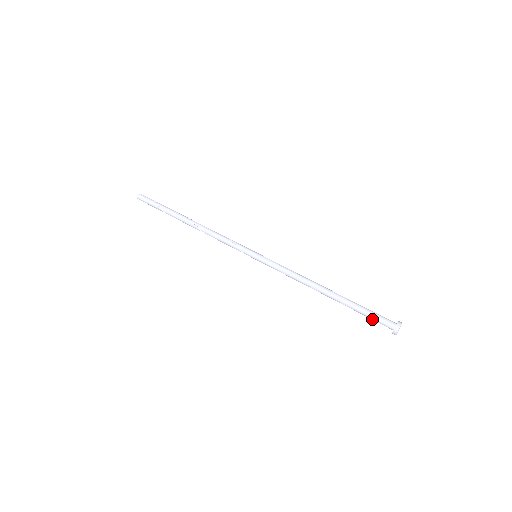
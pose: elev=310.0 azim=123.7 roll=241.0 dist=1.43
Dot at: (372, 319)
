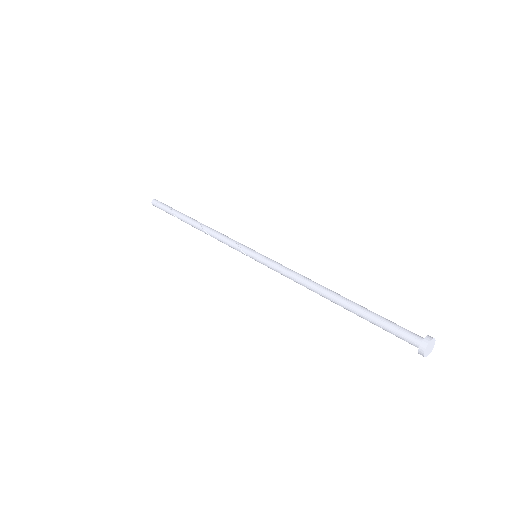
Dot at: (391, 330)
